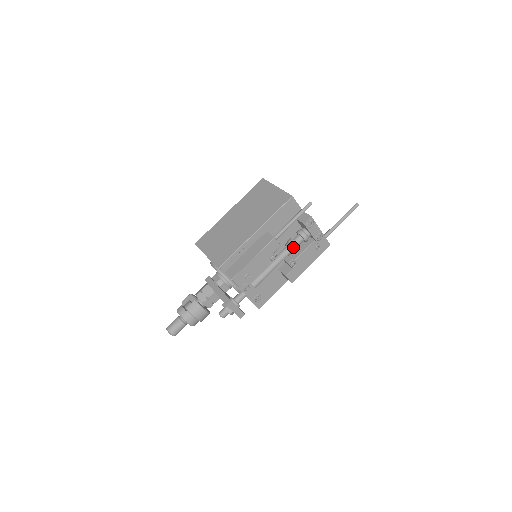
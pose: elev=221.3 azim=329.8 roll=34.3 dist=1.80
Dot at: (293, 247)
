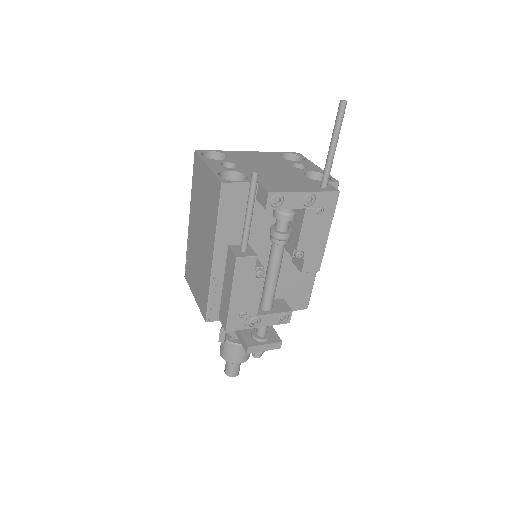
Dot at: (279, 240)
